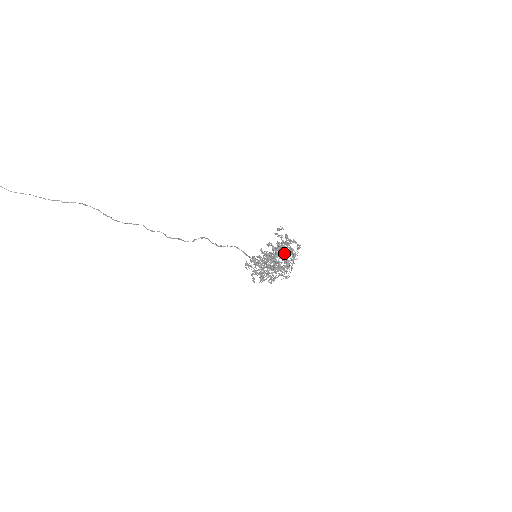
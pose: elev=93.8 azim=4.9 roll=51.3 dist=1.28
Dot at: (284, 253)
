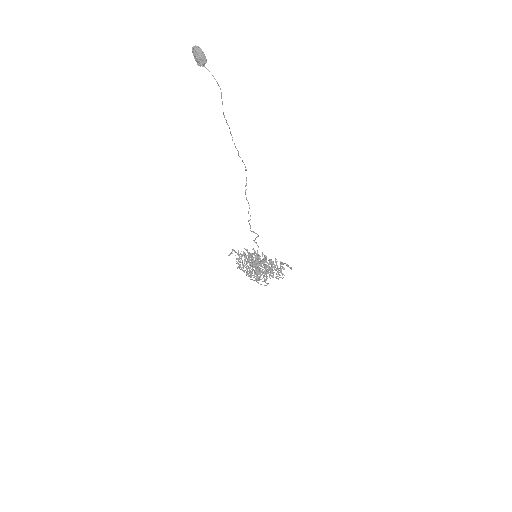
Dot at: occluded
